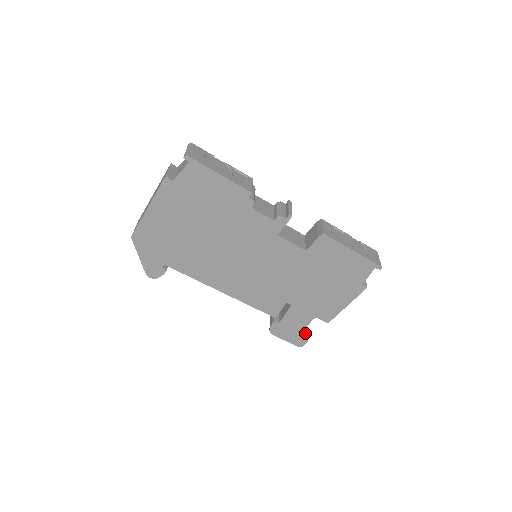
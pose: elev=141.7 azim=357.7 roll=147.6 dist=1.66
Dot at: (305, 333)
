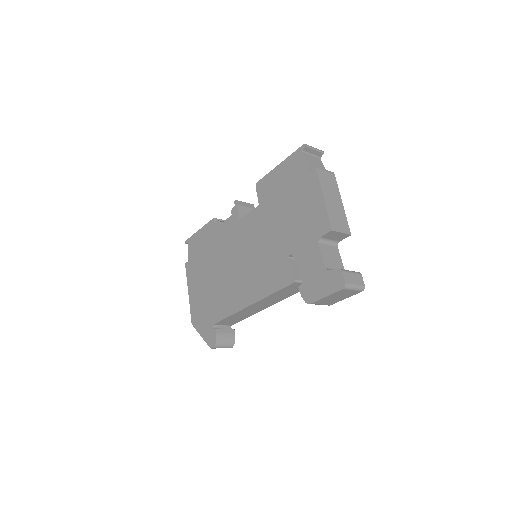
Dot at: occluded
